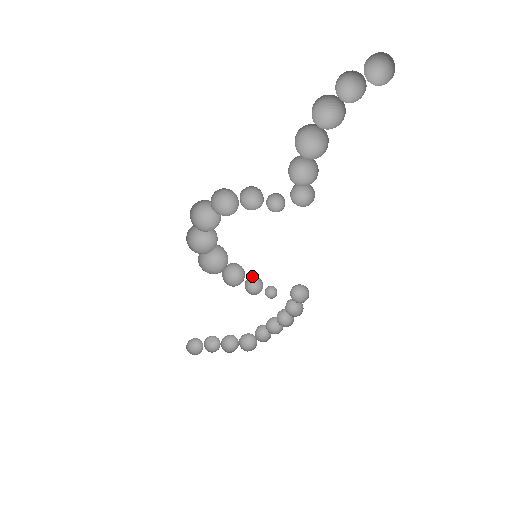
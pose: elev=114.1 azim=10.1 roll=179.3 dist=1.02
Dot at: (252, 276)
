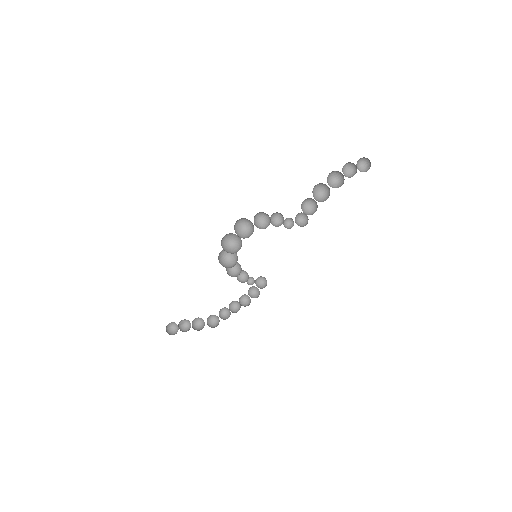
Dot at: occluded
